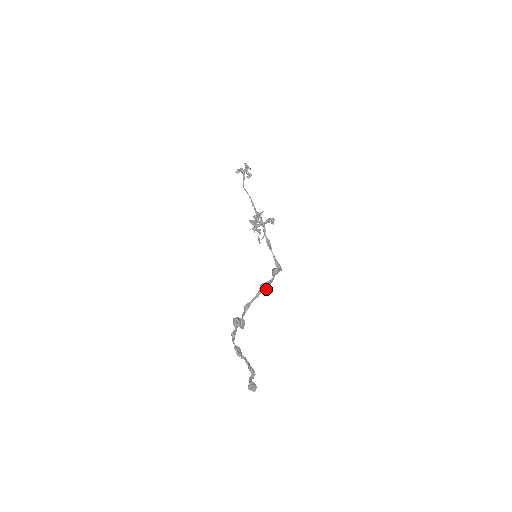
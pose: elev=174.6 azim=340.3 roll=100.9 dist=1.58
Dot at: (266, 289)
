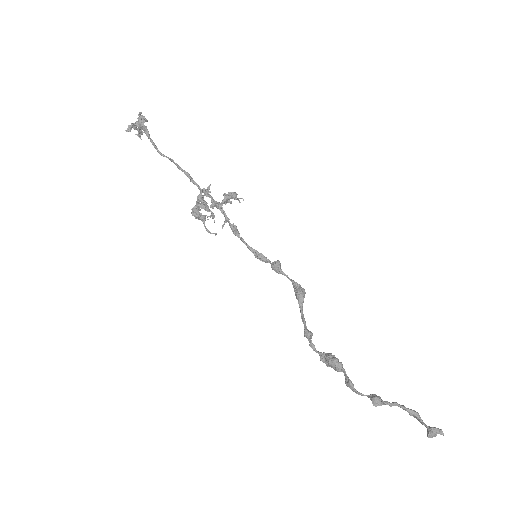
Dot at: occluded
